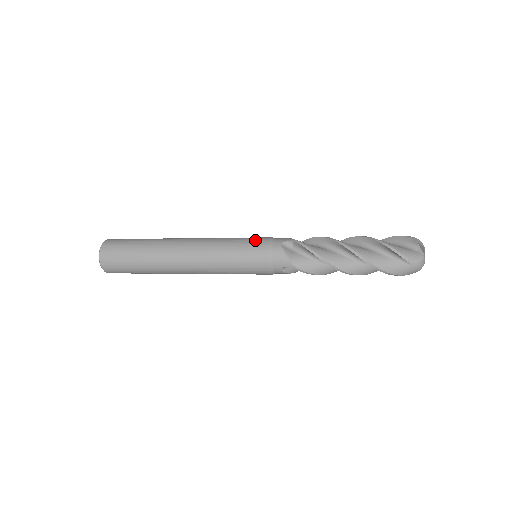
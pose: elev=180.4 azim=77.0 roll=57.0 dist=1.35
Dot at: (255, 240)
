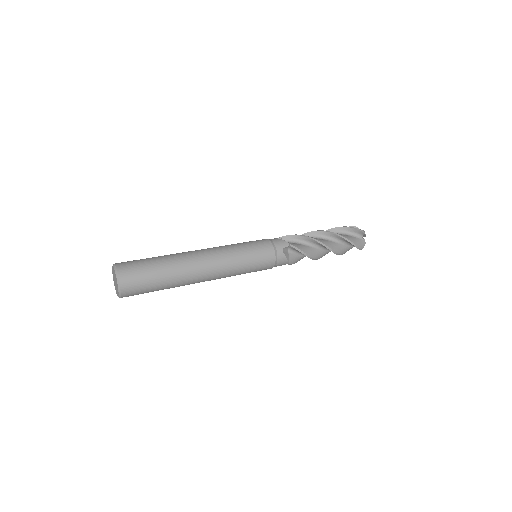
Dot at: (263, 250)
